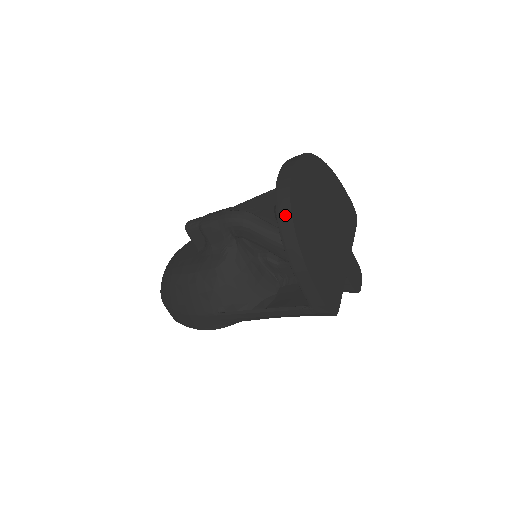
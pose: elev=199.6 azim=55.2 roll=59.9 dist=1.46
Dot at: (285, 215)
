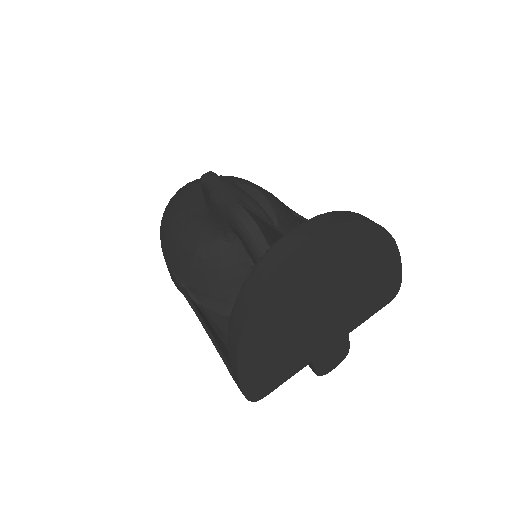
Dot at: (248, 295)
